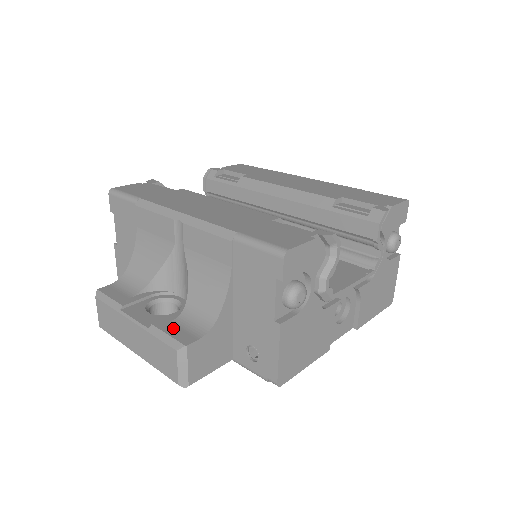
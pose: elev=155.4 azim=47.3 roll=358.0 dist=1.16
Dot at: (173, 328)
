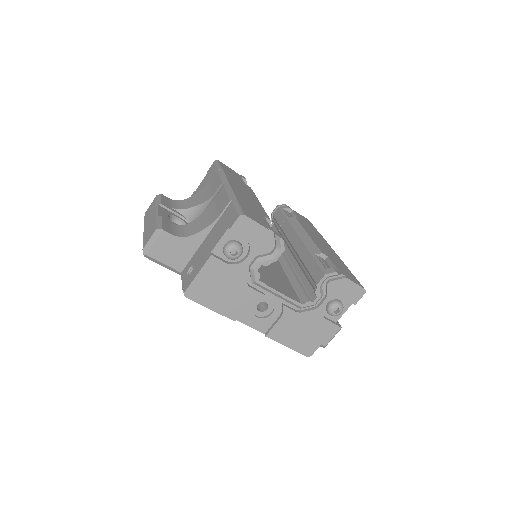
Dot at: (168, 224)
